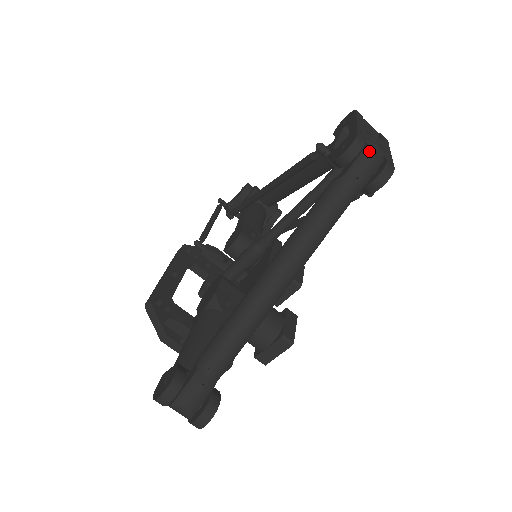
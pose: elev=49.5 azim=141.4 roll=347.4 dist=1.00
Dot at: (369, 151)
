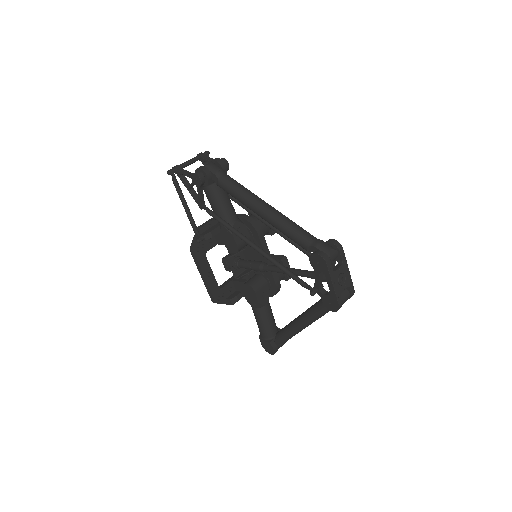
Dot at: occluded
